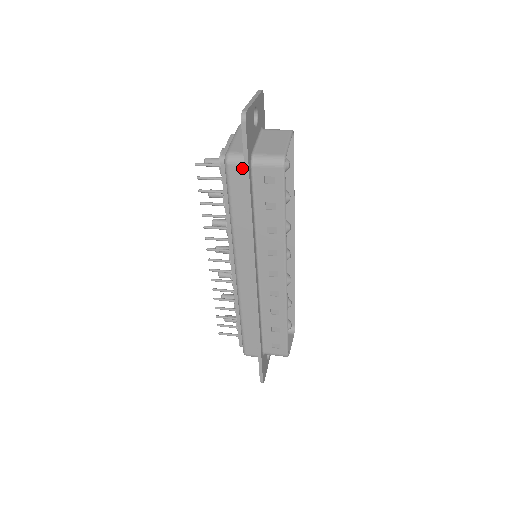
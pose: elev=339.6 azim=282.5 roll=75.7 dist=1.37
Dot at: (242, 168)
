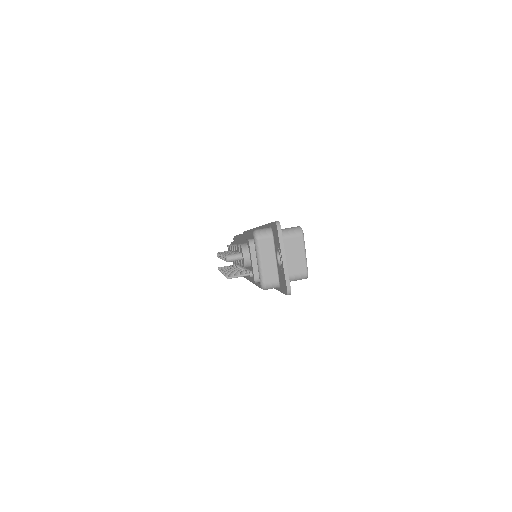
Dot at: occluded
